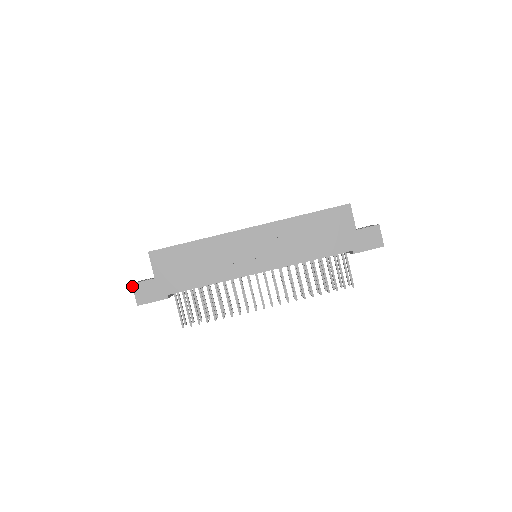
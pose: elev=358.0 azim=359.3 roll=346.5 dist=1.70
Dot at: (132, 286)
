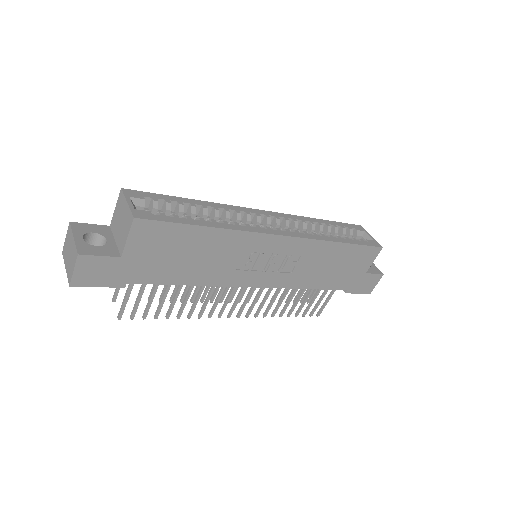
Dot at: (77, 258)
